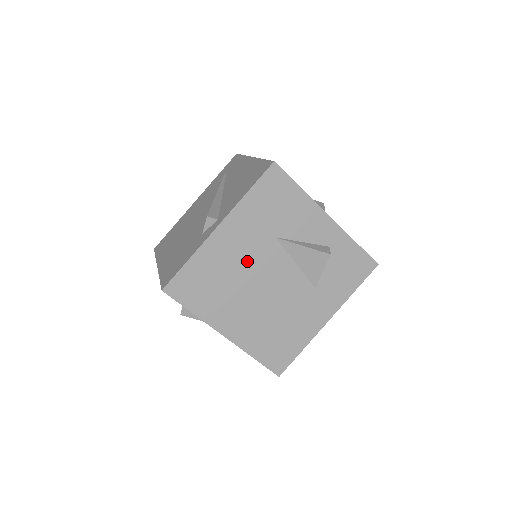
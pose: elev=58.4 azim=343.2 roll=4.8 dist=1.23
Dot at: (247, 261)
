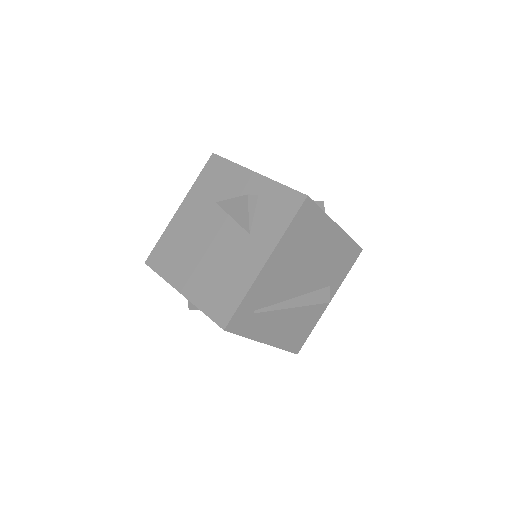
Dot at: (197, 227)
